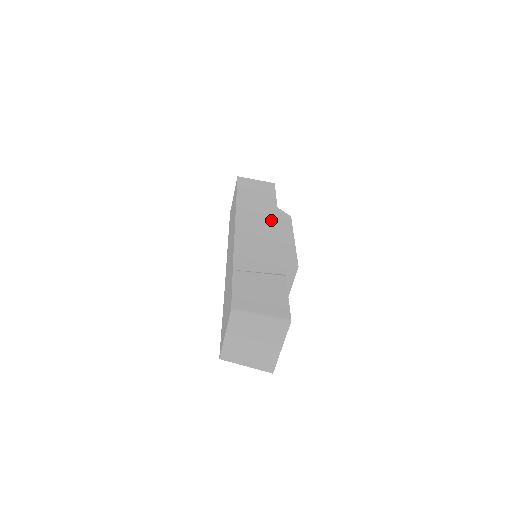
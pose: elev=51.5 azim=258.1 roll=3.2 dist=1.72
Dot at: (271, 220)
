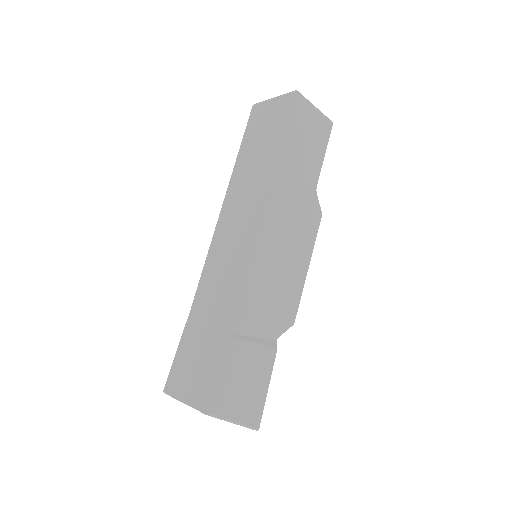
Dot at: (300, 222)
